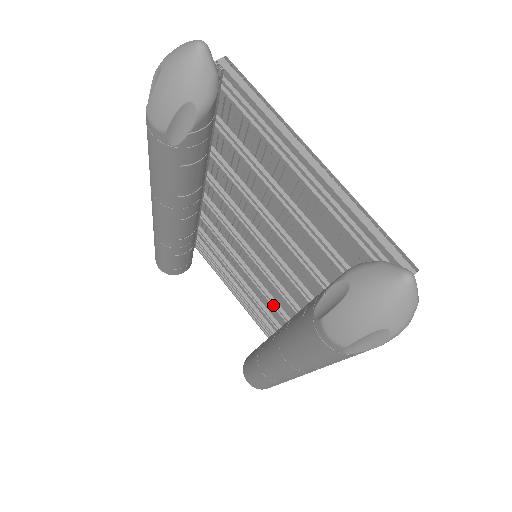
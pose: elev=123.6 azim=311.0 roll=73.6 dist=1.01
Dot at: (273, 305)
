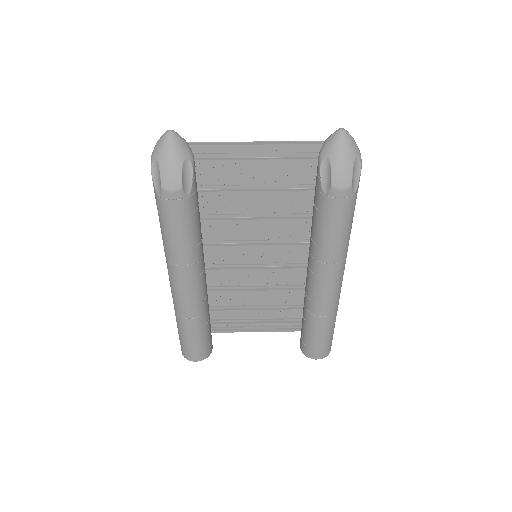
Dot at: (285, 290)
